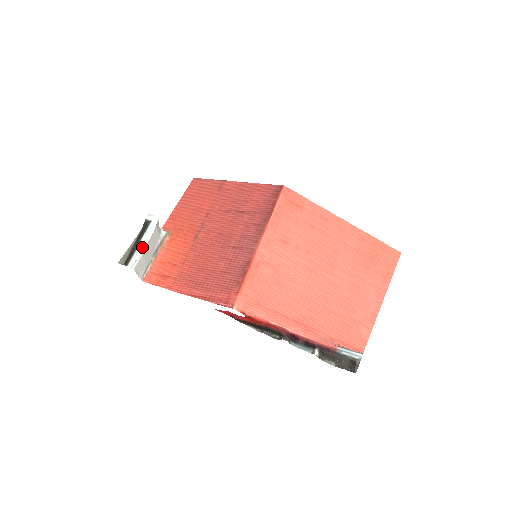
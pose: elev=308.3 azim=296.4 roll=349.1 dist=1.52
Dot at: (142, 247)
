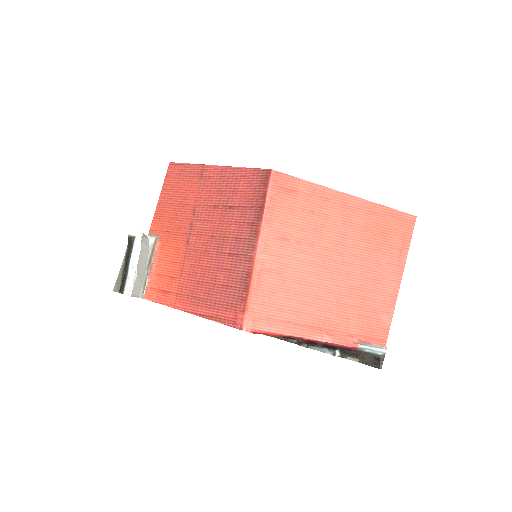
Dot at: (133, 270)
